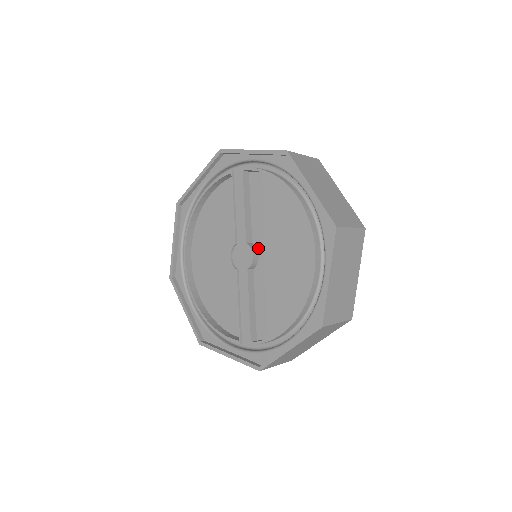
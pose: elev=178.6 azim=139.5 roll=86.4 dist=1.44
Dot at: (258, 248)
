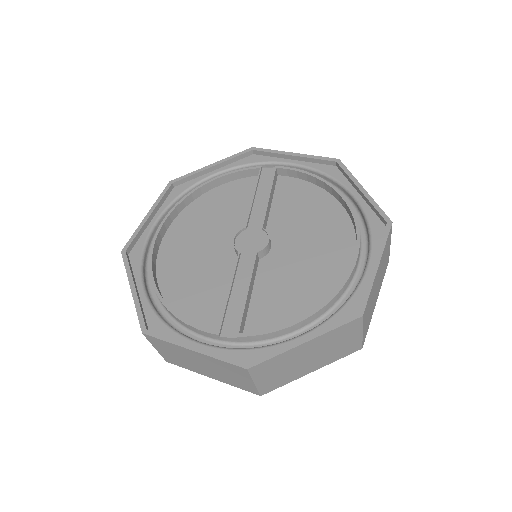
Dot at: (272, 240)
